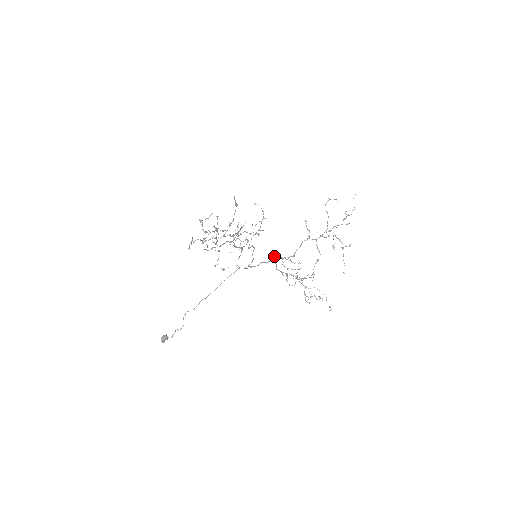
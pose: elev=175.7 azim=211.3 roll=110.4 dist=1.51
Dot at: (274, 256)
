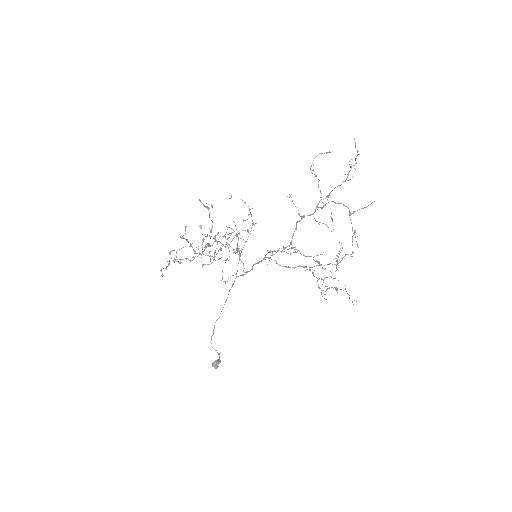
Dot at: occluded
